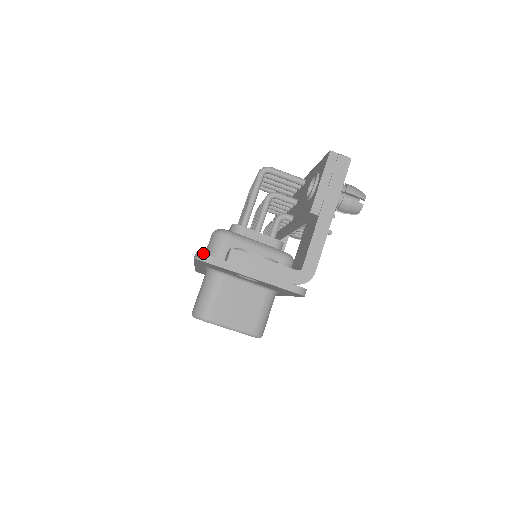
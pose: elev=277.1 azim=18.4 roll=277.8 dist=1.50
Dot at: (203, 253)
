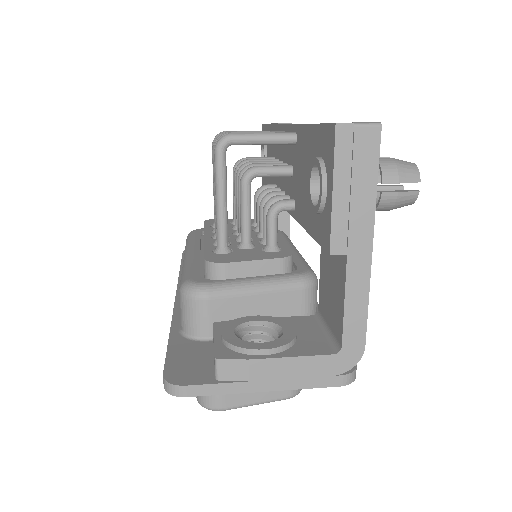
Dot at: (174, 385)
